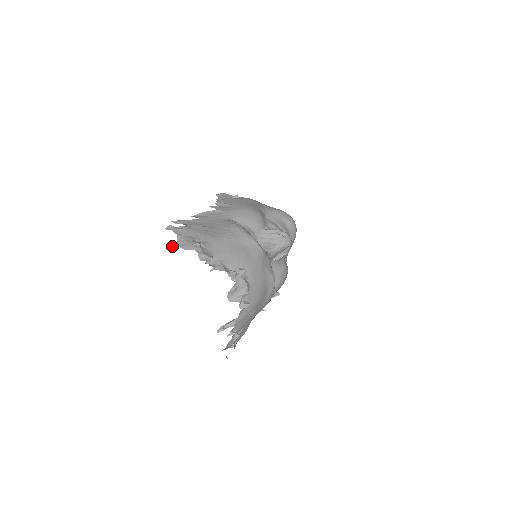
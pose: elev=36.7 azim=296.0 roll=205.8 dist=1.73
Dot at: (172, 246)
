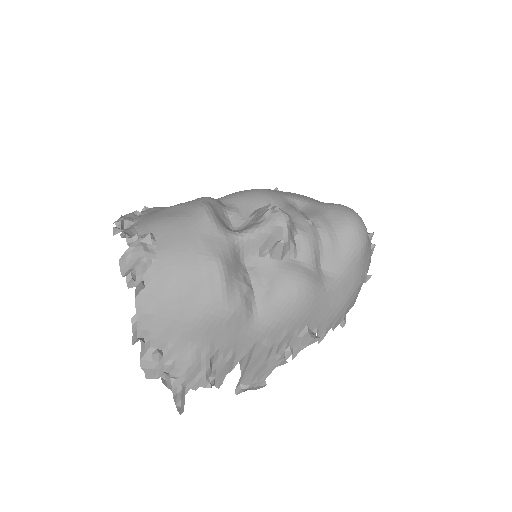
Dot at: occluded
